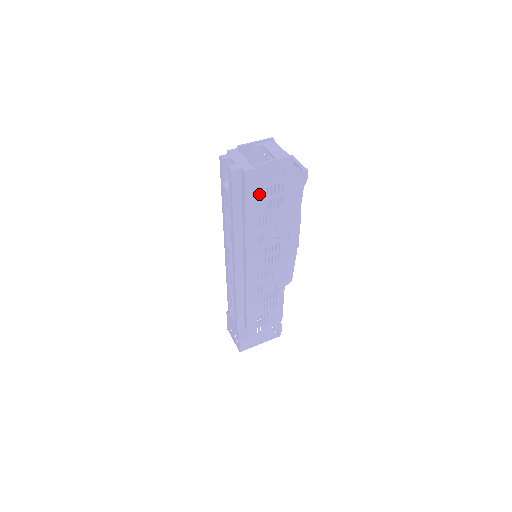
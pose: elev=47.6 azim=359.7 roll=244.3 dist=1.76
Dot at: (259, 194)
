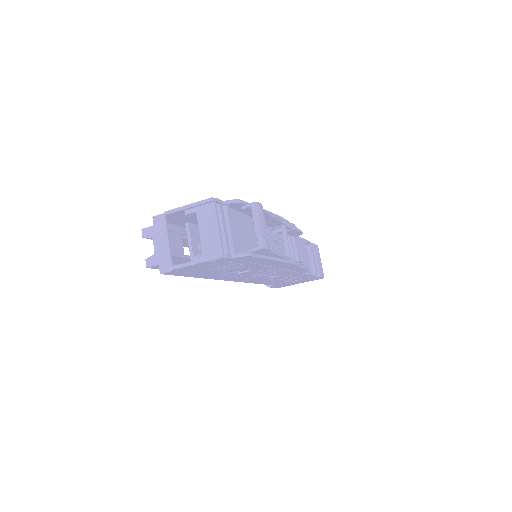
Dot at: (201, 271)
